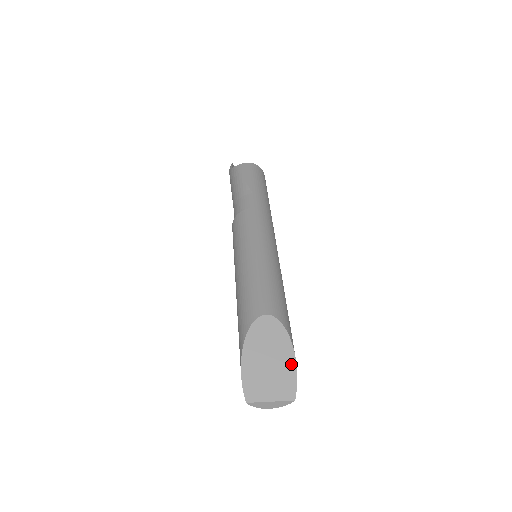
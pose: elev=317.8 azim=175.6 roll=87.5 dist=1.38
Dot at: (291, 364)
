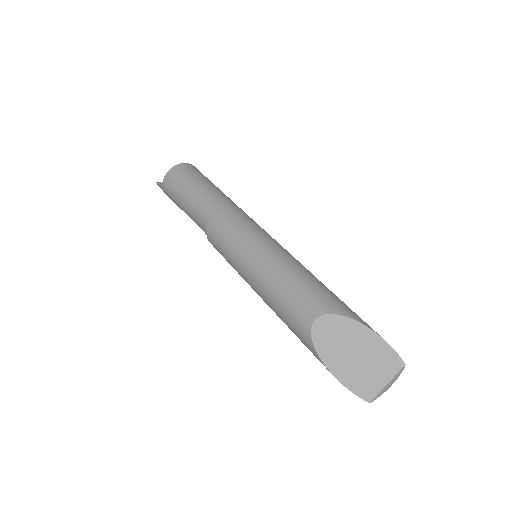
Dot at: (374, 339)
